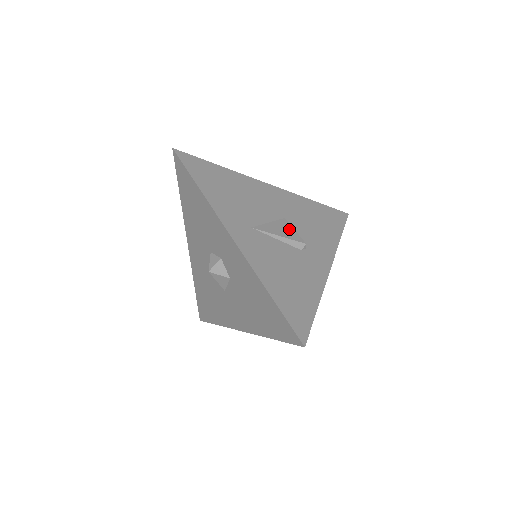
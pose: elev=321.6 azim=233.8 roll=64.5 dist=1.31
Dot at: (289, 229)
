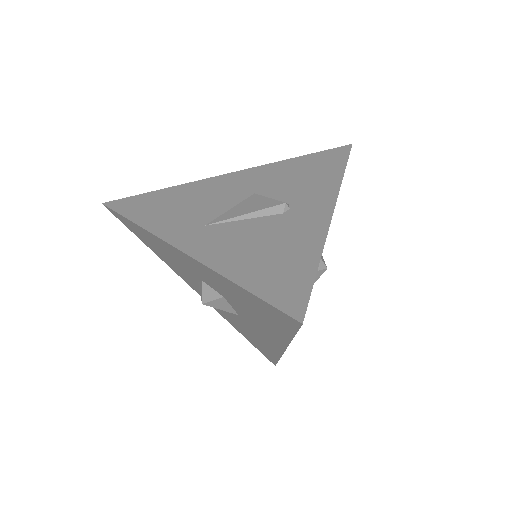
Dot at: (260, 201)
